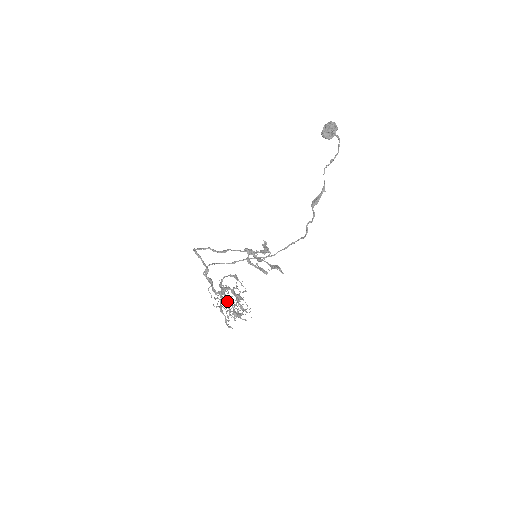
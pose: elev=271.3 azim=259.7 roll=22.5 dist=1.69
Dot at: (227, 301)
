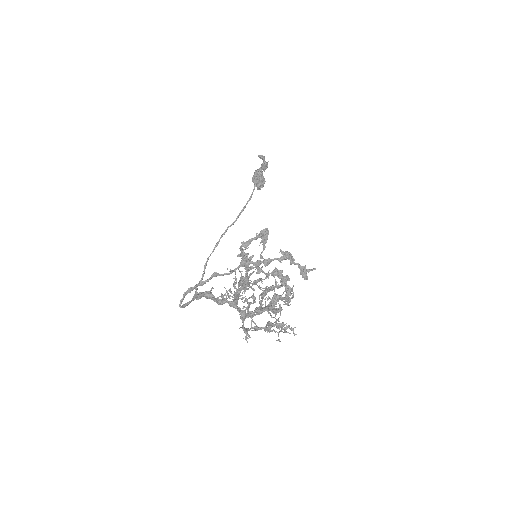
Dot at: (238, 282)
